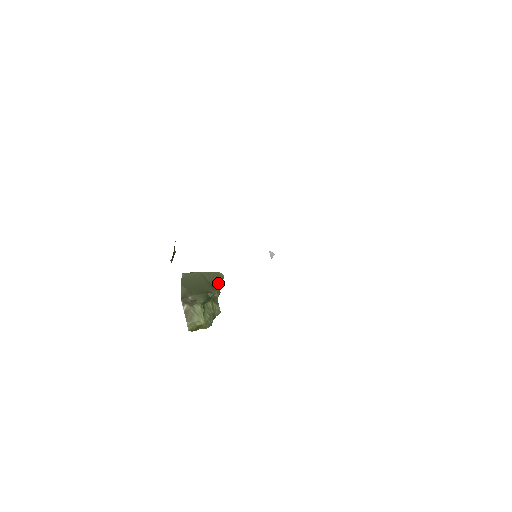
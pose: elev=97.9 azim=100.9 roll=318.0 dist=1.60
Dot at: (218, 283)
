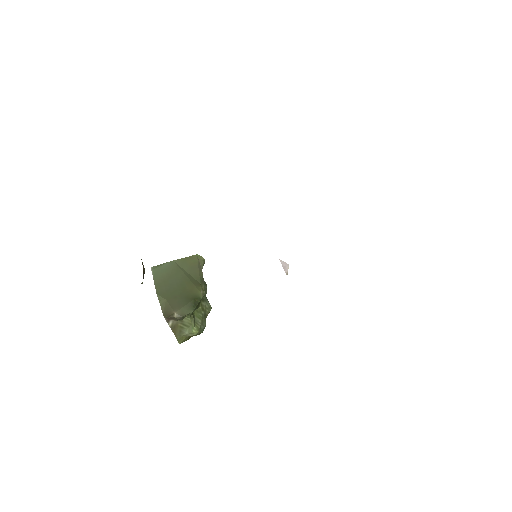
Dot at: (201, 274)
